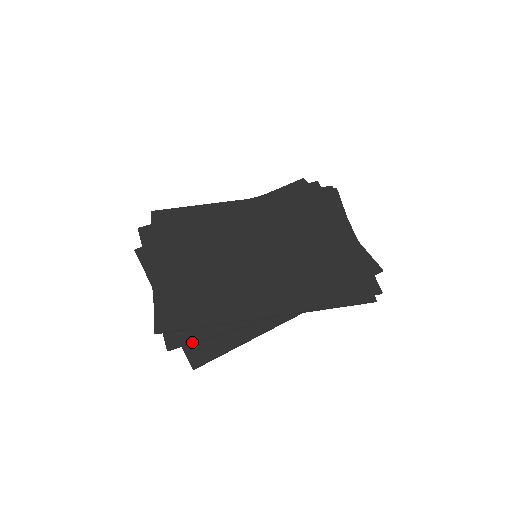
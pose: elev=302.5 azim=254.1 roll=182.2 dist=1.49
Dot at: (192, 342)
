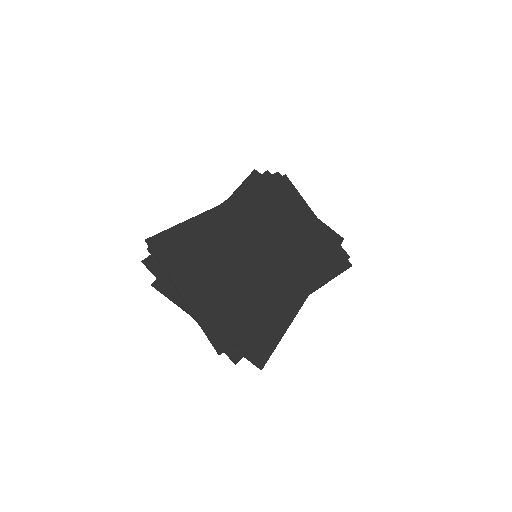
Dot at: (250, 349)
